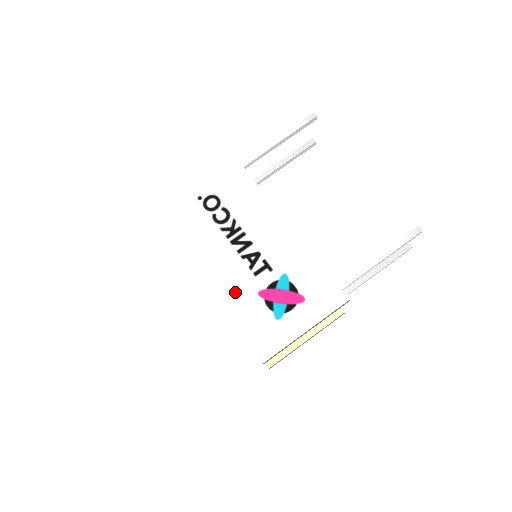
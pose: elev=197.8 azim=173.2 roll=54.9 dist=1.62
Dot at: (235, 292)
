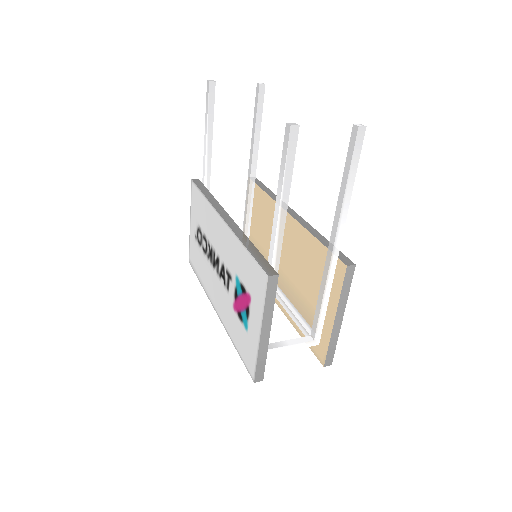
Dot at: (226, 315)
